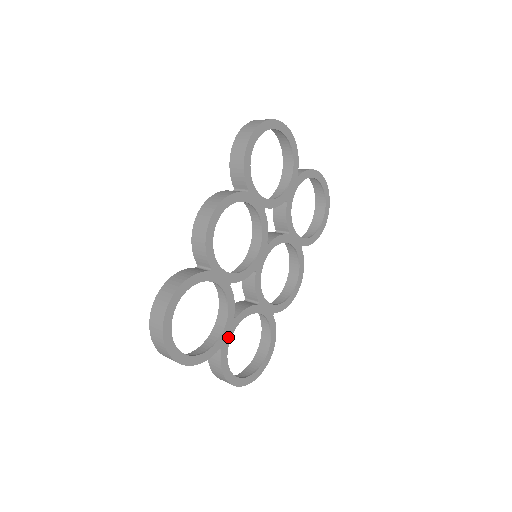
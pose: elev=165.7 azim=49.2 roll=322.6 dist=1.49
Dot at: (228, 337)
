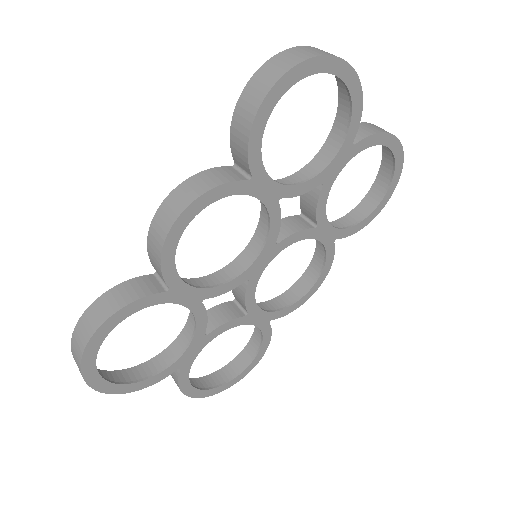
Dot at: (192, 356)
